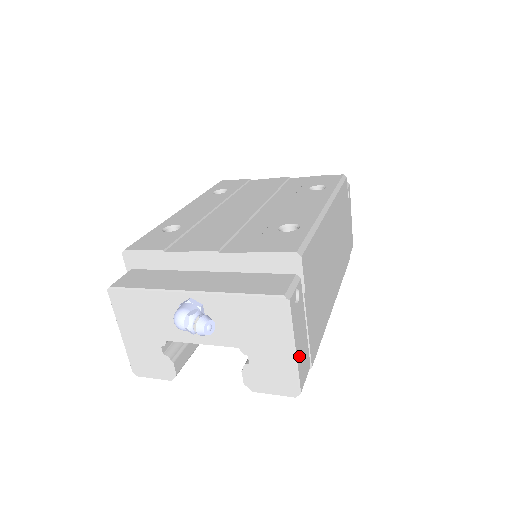
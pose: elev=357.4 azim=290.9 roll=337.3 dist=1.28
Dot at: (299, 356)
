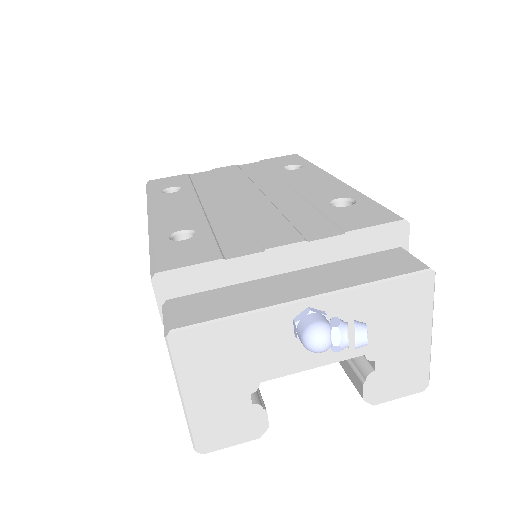
Dot at: occluded
